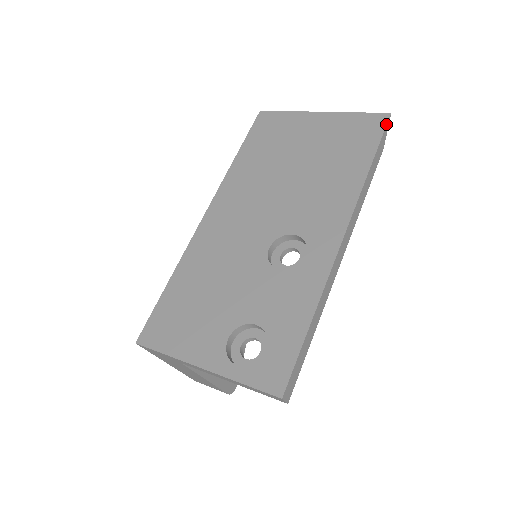
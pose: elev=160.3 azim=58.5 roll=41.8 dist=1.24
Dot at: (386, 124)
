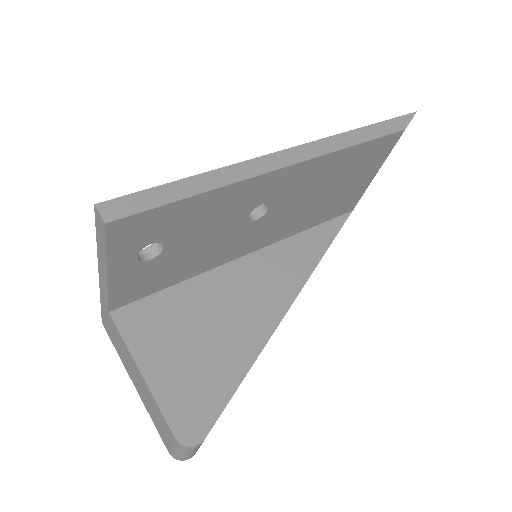
Dot at: (405, 115)
